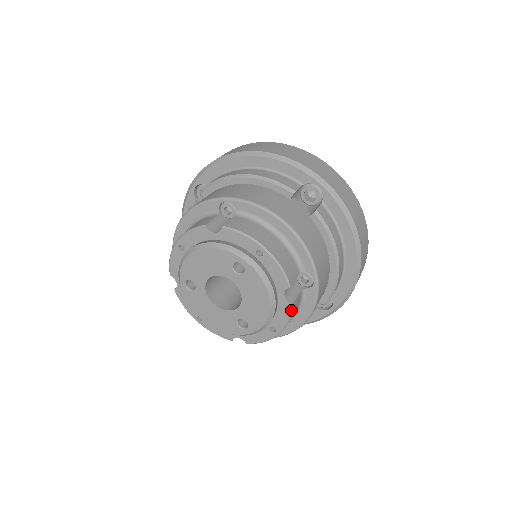
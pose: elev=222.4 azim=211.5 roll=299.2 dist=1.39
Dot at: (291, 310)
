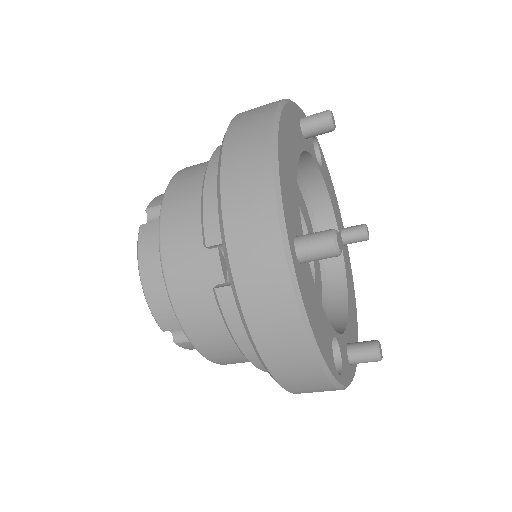
Dot at: (179, 345)
